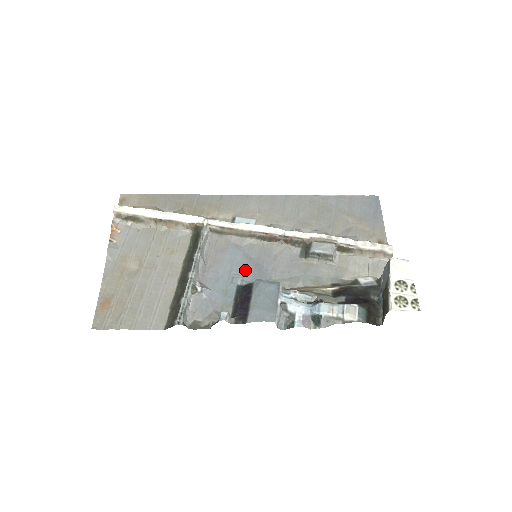
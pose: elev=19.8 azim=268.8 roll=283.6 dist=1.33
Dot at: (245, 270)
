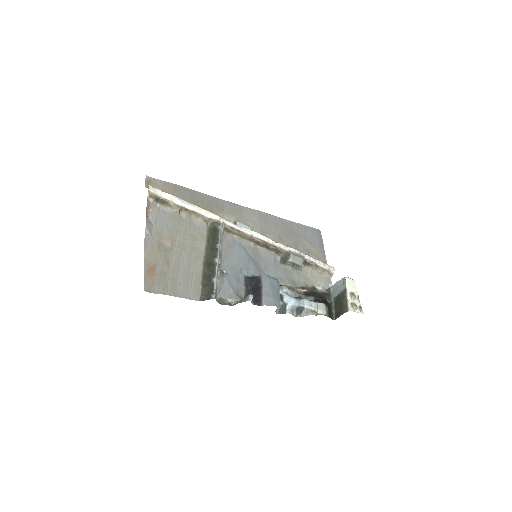
Dot at: (248, 265)
